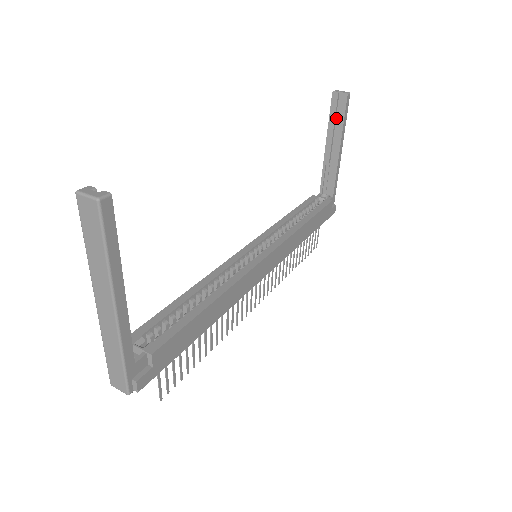
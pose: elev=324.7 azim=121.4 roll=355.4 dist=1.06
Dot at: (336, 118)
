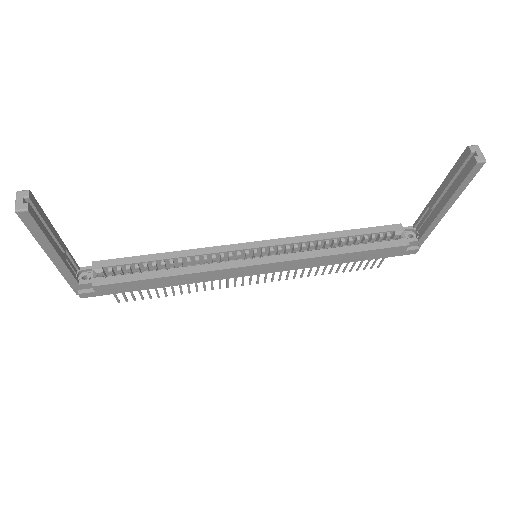
Dot at: (459, 174)
